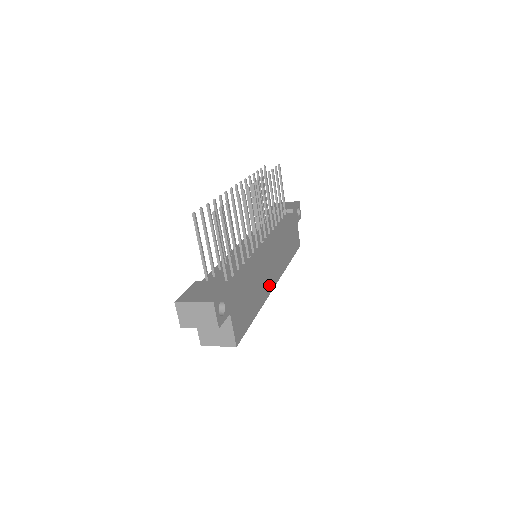
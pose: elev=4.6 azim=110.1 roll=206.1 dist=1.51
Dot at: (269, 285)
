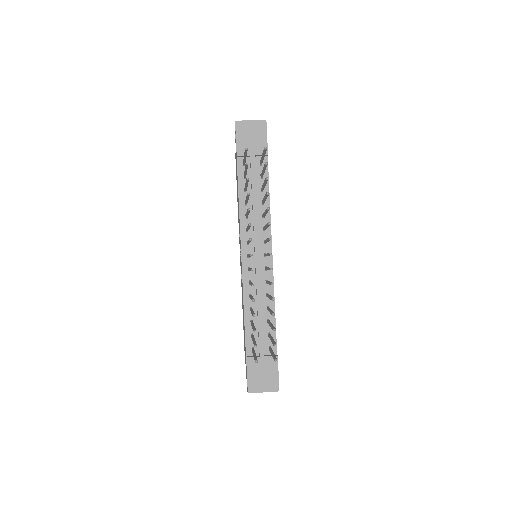
Dot at: occluded
